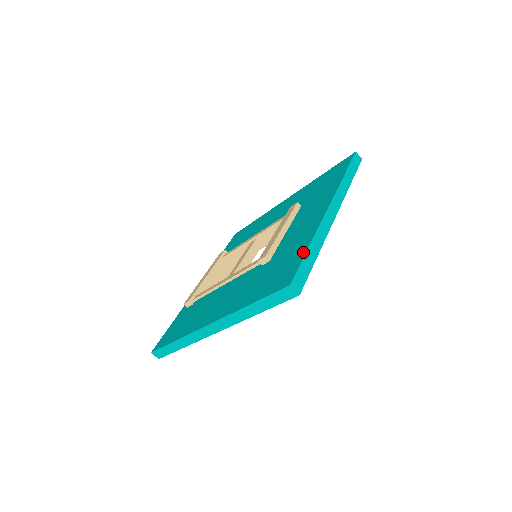
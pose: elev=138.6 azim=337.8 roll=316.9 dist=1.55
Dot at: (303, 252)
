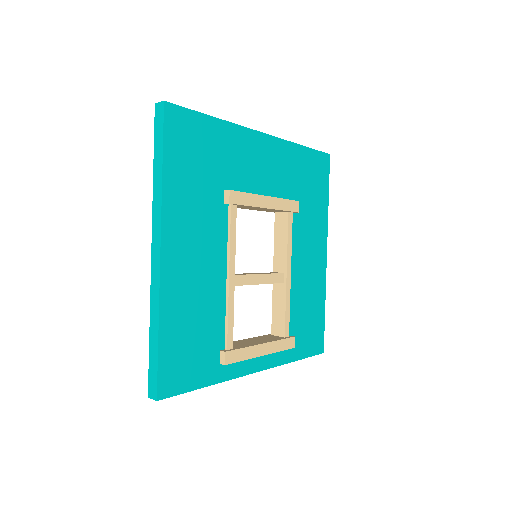
Dot at: occluded
